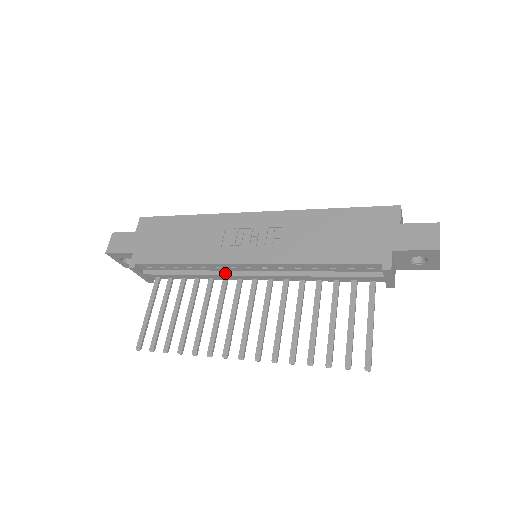
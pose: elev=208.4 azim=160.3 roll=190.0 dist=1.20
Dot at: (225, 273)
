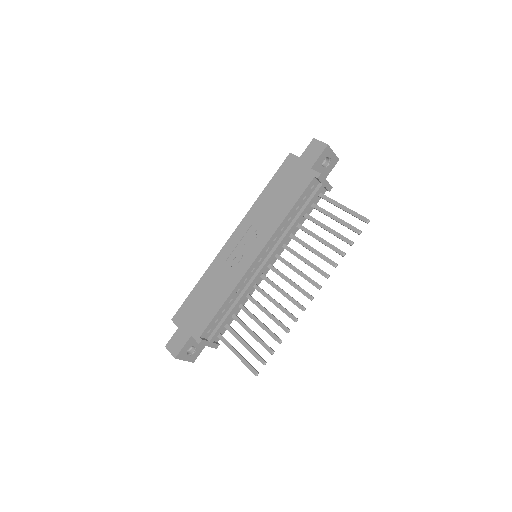
Dot at: (252, 280)
